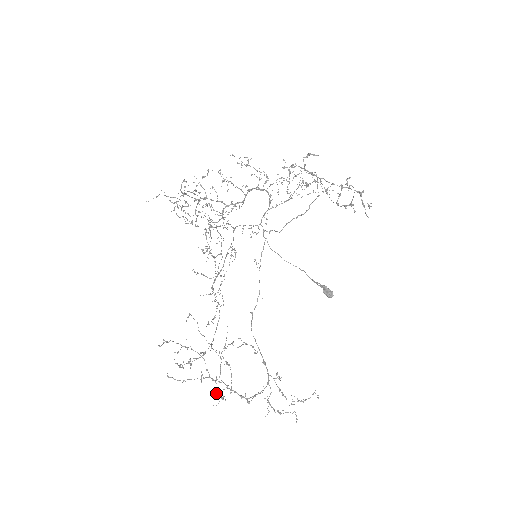
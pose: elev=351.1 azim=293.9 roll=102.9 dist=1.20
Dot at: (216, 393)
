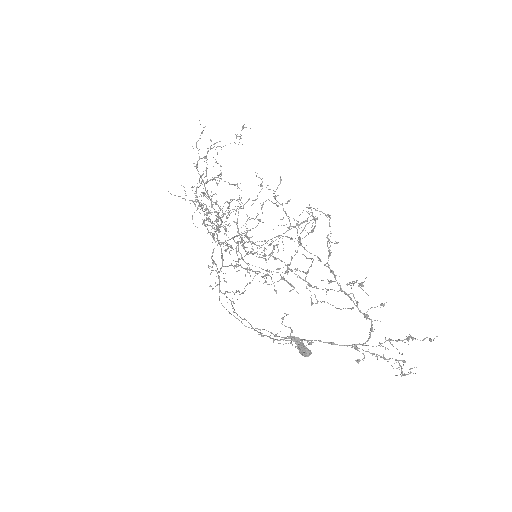
Dot at: occluded
